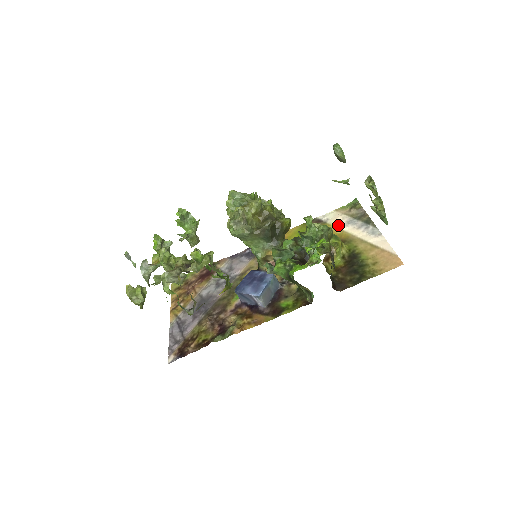
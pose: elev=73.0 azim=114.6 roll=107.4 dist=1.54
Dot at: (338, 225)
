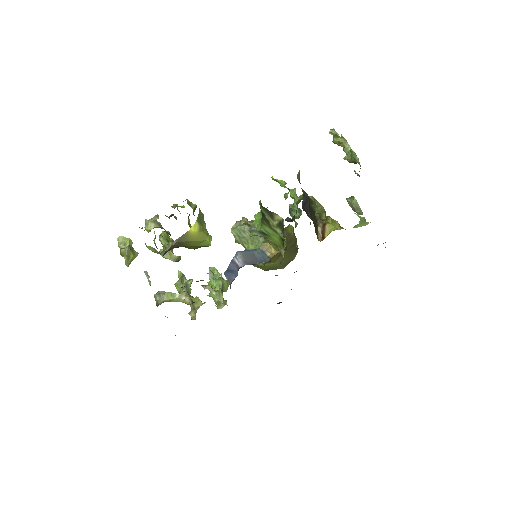
Dot at: occluded
